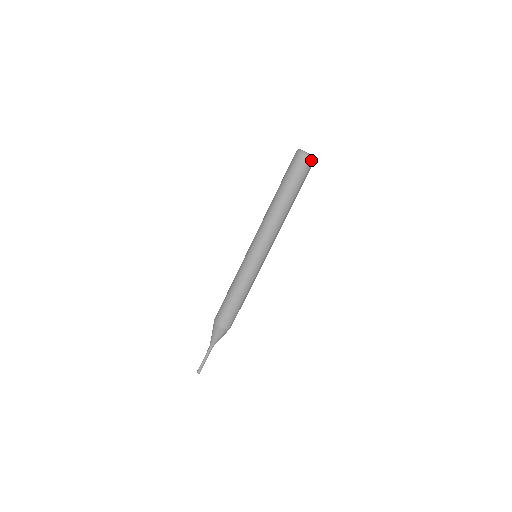
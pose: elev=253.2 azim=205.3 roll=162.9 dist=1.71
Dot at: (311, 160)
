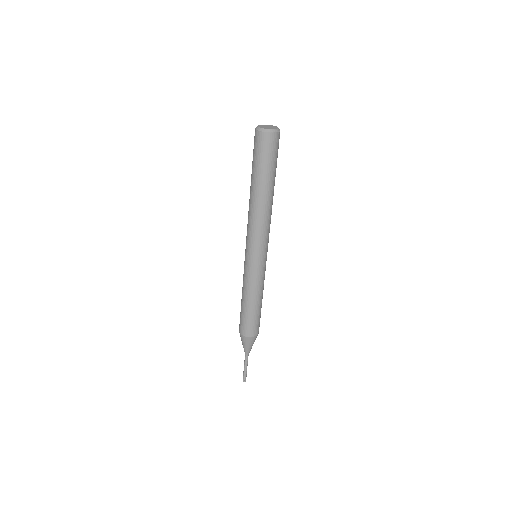
Dot at: (276, 135)
